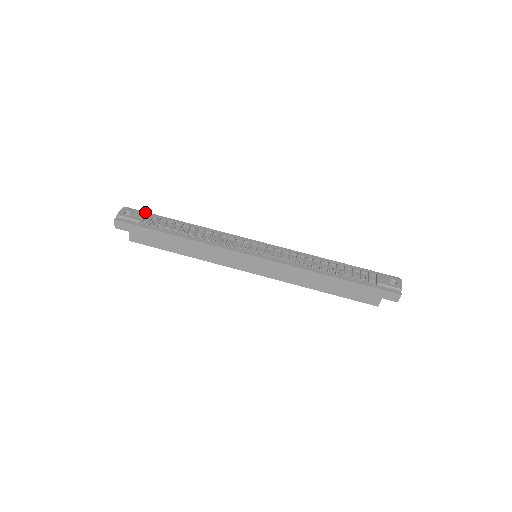
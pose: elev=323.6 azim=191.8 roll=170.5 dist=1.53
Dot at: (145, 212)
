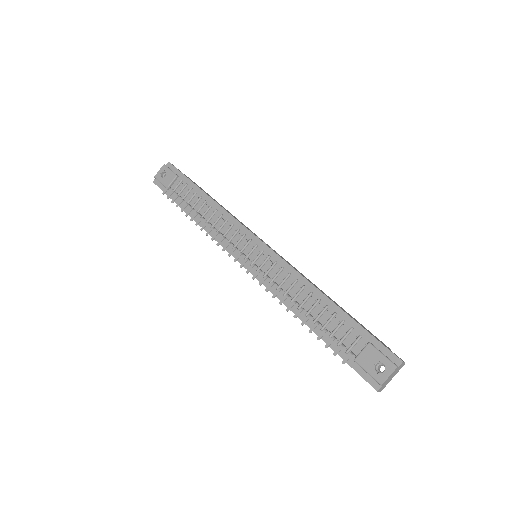
Dot at: (180, 172)
